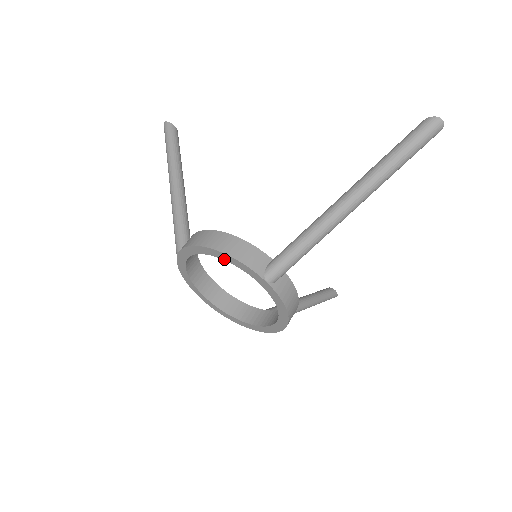
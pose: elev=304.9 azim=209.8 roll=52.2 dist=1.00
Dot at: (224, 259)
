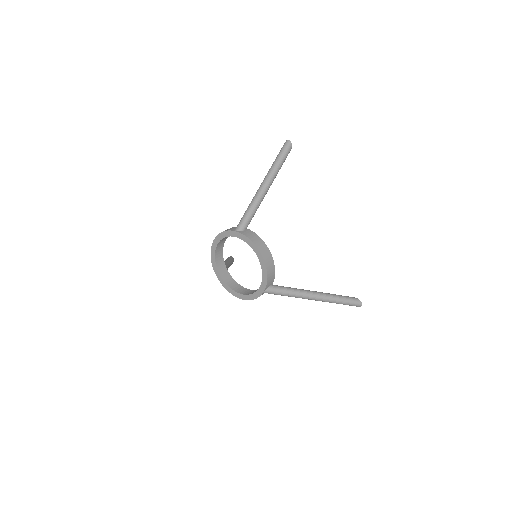
Dot at: (220, 239)
